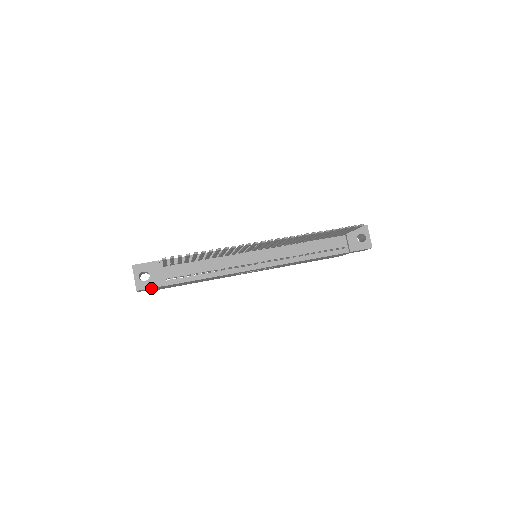
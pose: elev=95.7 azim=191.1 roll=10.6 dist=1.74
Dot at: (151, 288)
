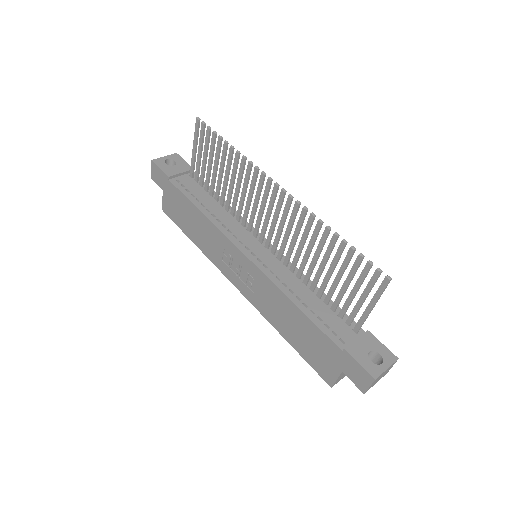
Dot at: (161, 171)
